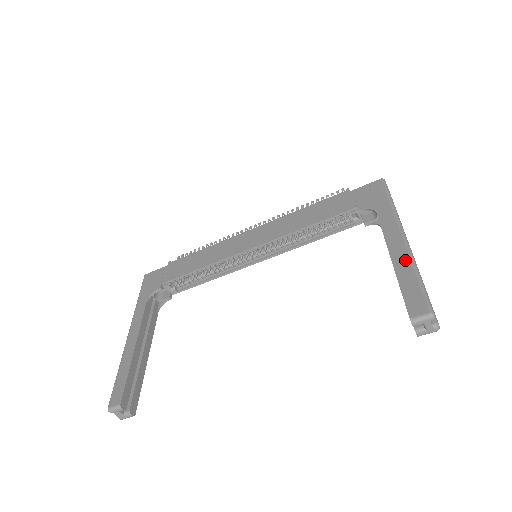
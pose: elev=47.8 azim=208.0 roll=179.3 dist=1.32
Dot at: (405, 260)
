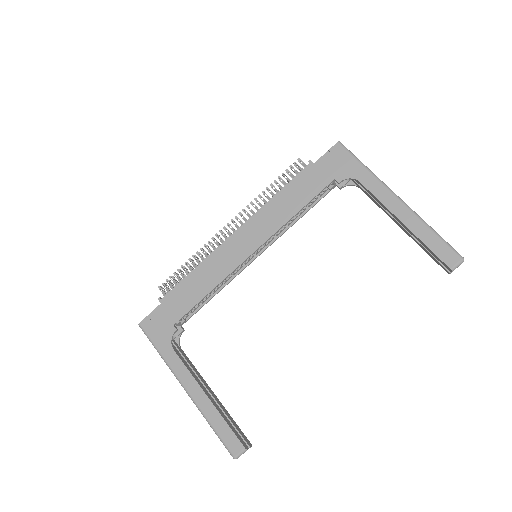
Dot at: (415, 221)
